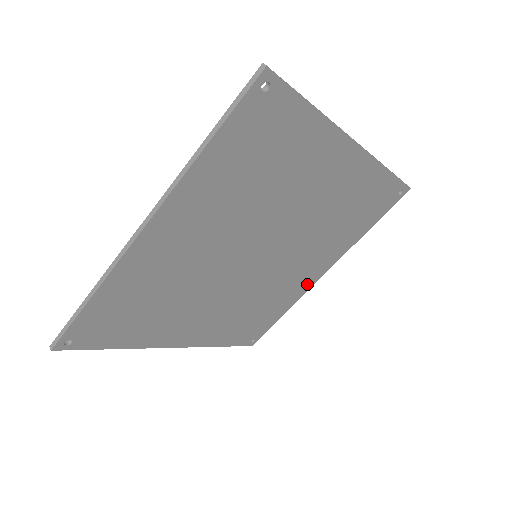
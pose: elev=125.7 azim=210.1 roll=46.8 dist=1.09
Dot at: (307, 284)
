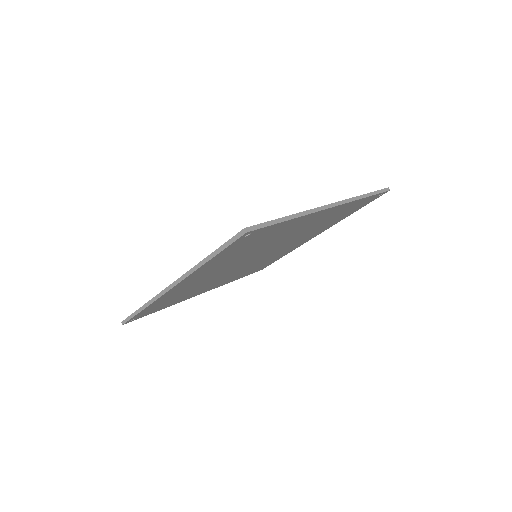
Dot at: (302, 243)
